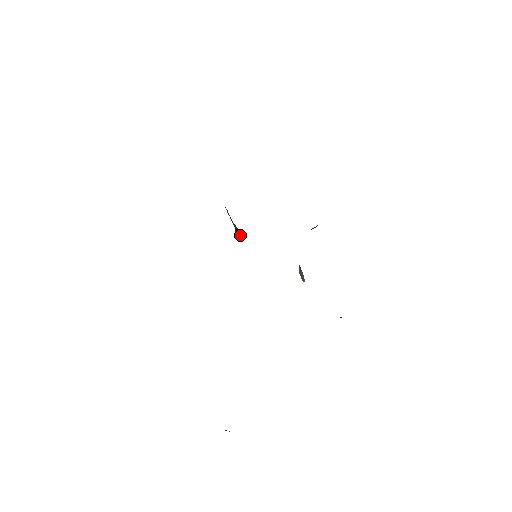
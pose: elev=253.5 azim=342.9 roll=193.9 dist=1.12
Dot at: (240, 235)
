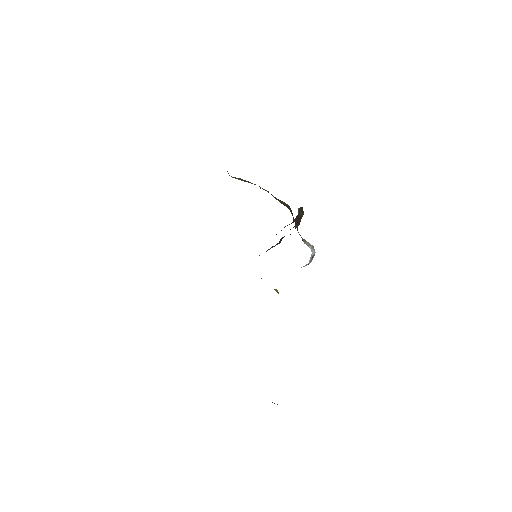
Dot at: occluded
